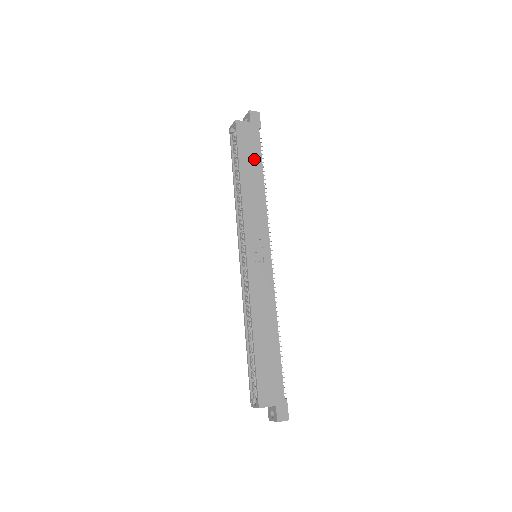
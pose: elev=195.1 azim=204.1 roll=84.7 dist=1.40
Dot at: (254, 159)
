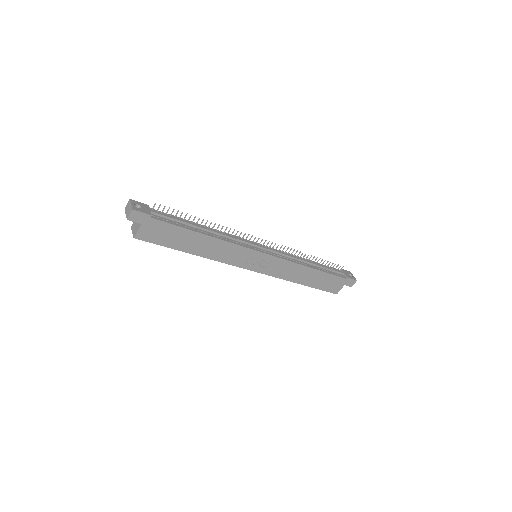
Dot at: (181, 236)
